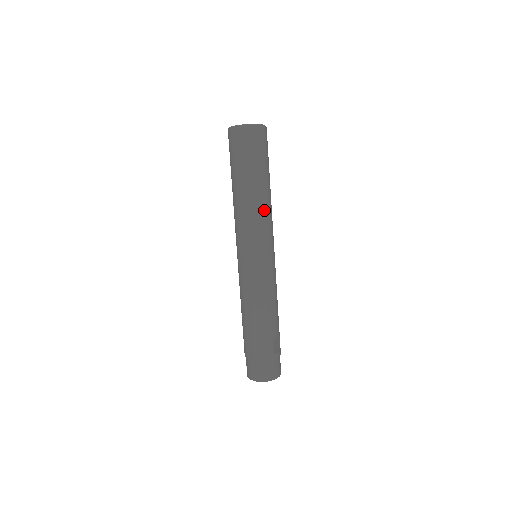
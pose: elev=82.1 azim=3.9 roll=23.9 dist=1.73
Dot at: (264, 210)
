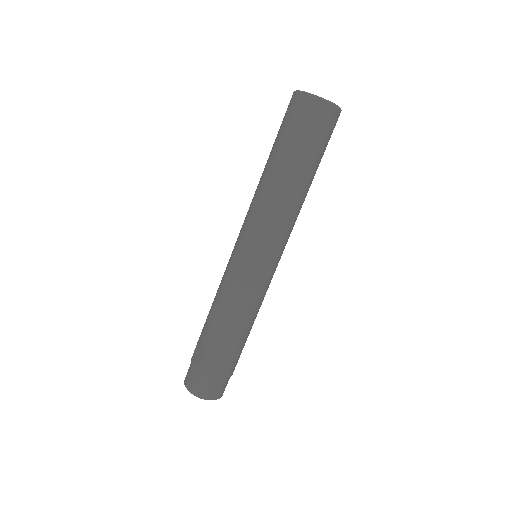
Dot at: occluded
